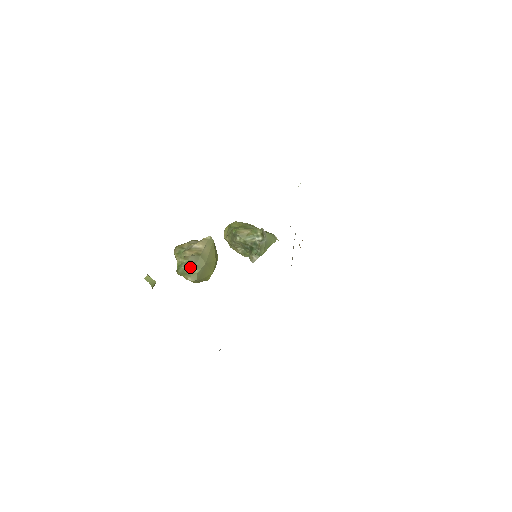
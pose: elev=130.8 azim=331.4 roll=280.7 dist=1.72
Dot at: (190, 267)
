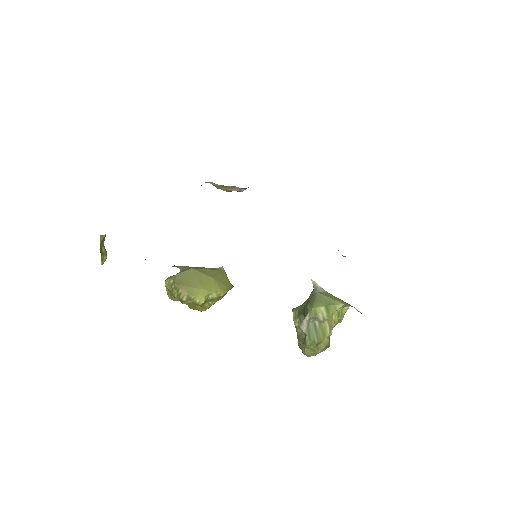
Dot at: occluded
